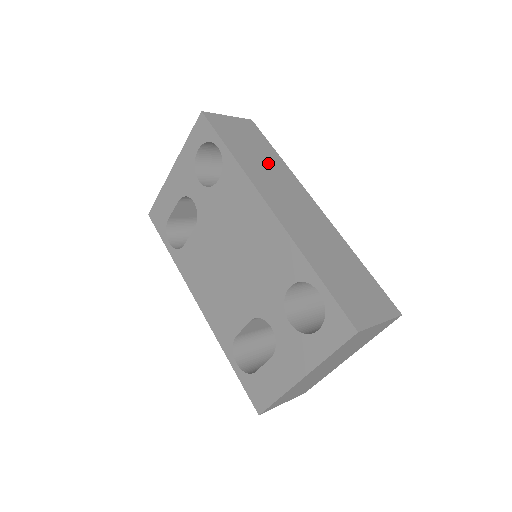
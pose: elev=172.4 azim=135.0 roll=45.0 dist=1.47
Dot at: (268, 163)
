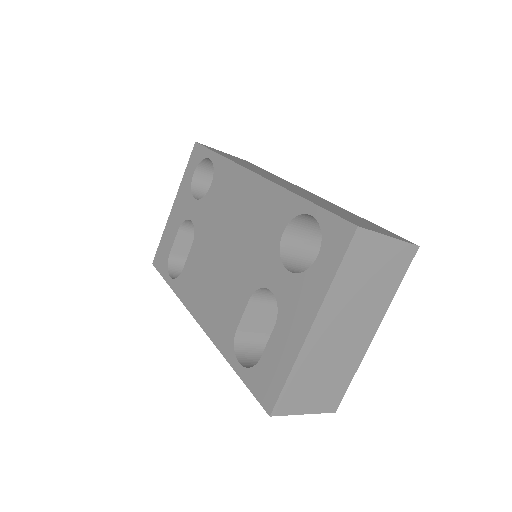
Dot at: (259, 169)
